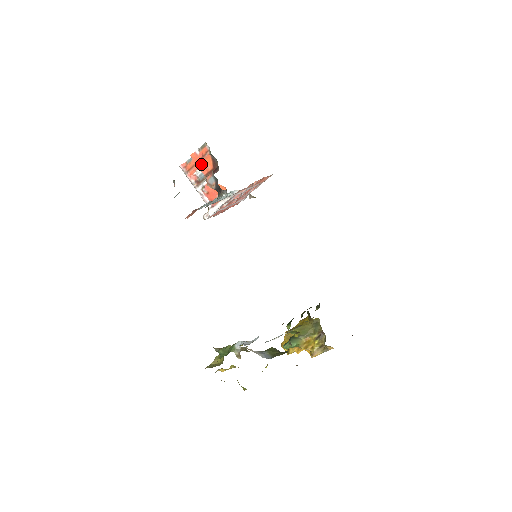
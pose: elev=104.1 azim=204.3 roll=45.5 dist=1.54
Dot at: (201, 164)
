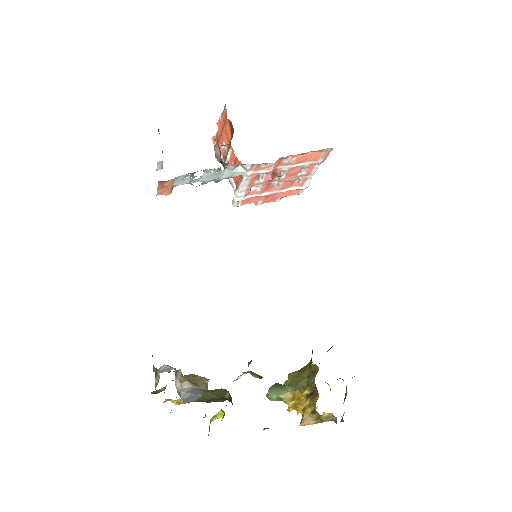
Dot at: (224, 133)
